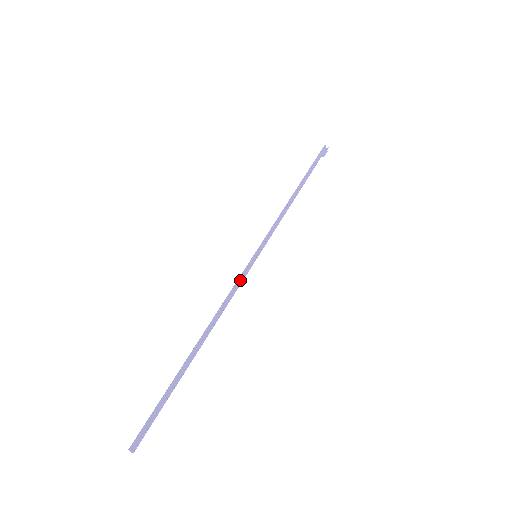
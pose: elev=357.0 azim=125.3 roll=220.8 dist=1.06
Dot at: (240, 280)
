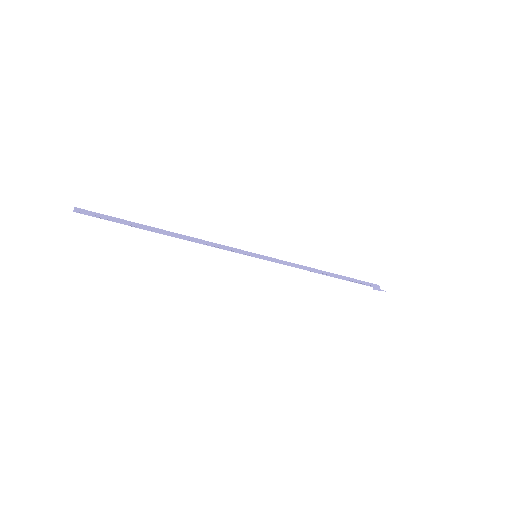
Dot at: (230, 248)
